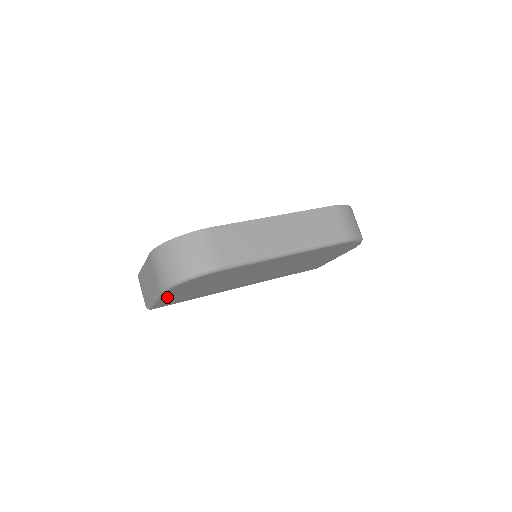
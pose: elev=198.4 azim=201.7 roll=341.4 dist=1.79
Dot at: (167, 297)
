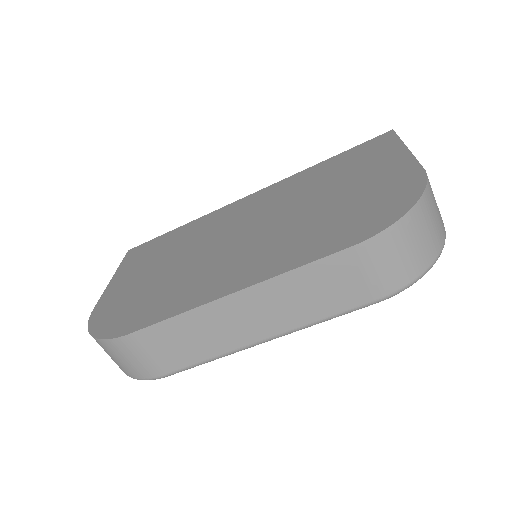
Dot at: occluded
